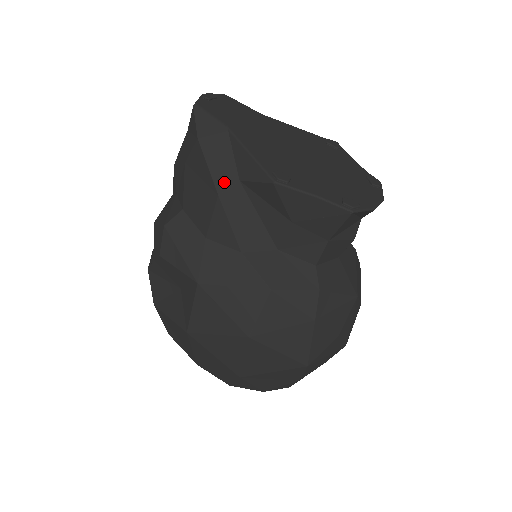
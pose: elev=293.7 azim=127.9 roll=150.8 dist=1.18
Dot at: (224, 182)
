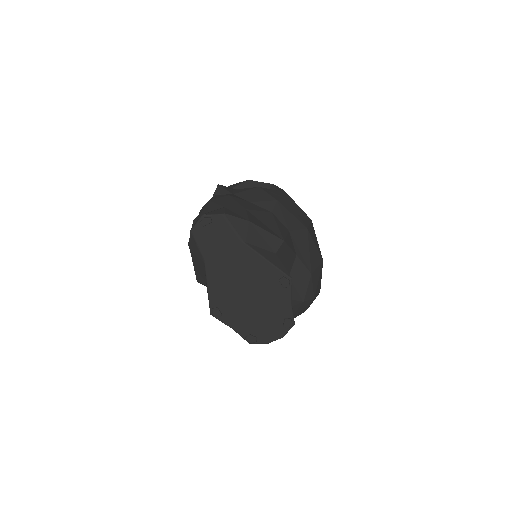
Dot at: (200, 280)
